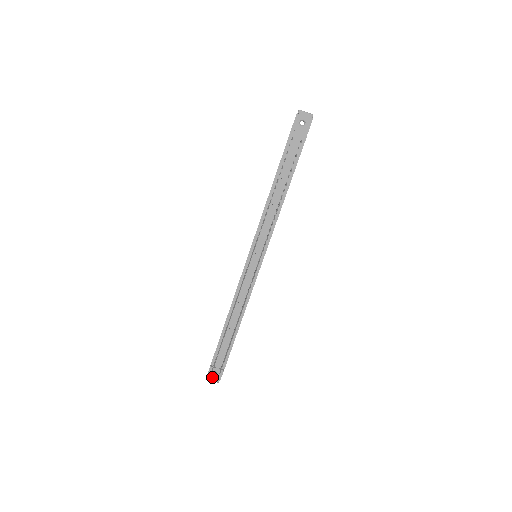
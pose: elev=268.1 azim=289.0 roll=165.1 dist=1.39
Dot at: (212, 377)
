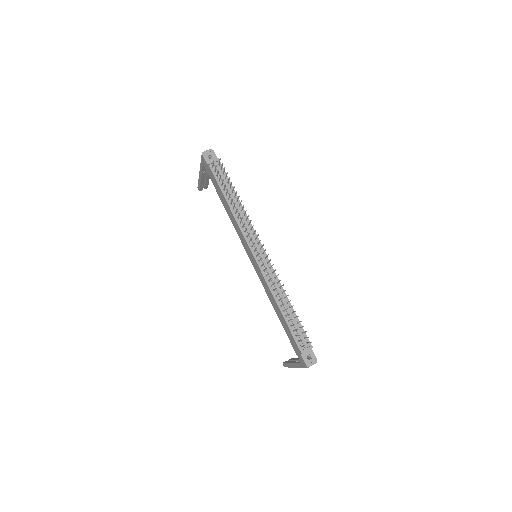
Dot at: (310, 362)
